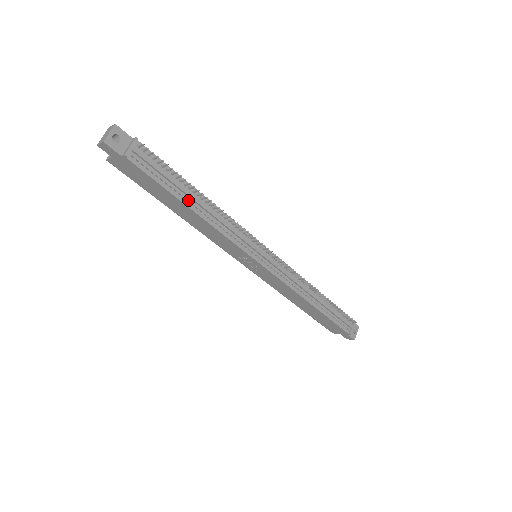
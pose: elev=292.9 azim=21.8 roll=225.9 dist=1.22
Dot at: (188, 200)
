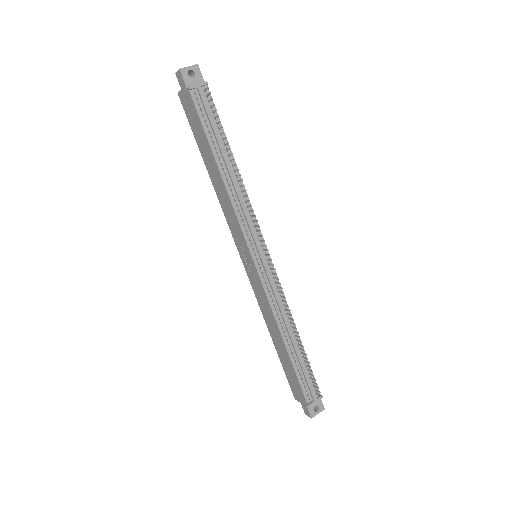
Dot at: (220, 158)
